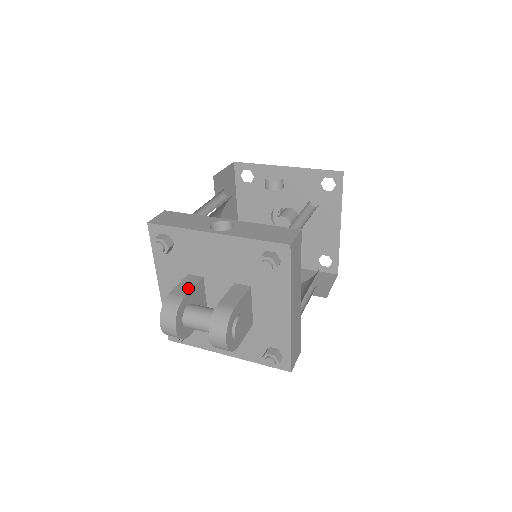
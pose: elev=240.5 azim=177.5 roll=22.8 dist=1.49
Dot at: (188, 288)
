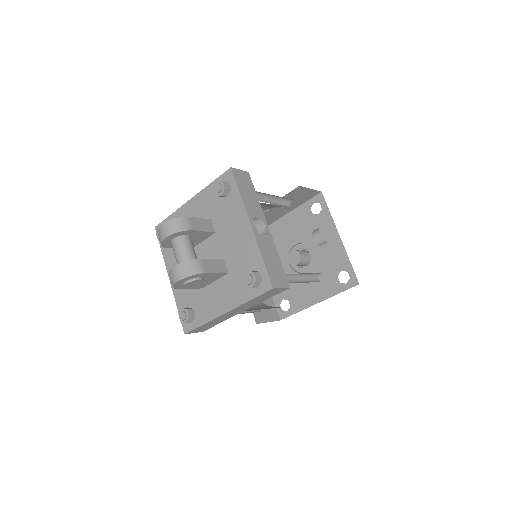
Dot at: (200, 228)
